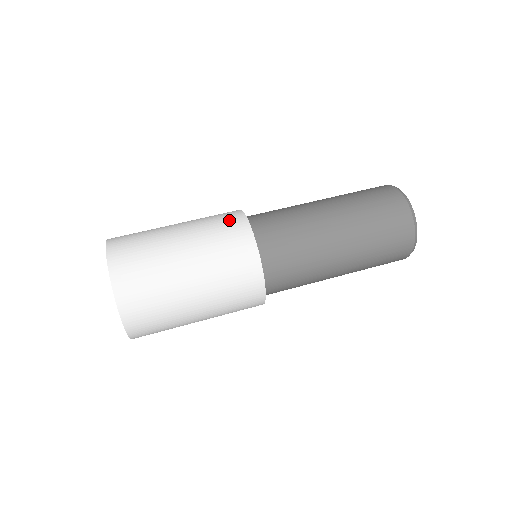
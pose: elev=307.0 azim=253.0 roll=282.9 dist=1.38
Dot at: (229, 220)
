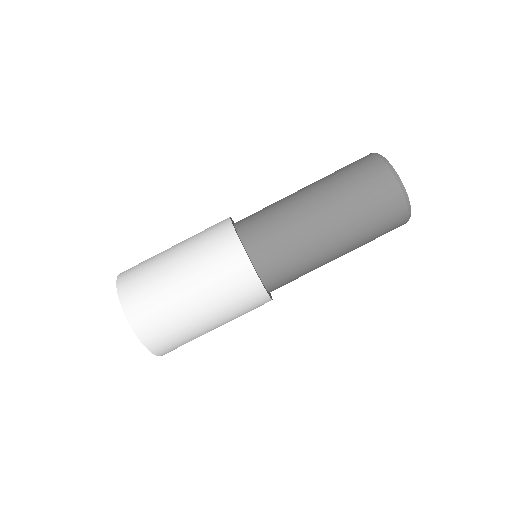
Dot at: (235, 270)
